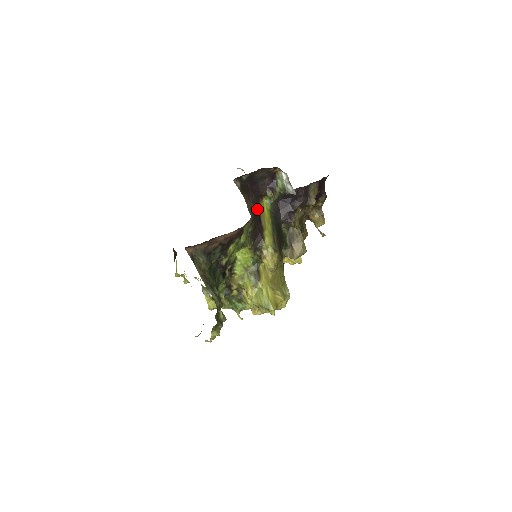
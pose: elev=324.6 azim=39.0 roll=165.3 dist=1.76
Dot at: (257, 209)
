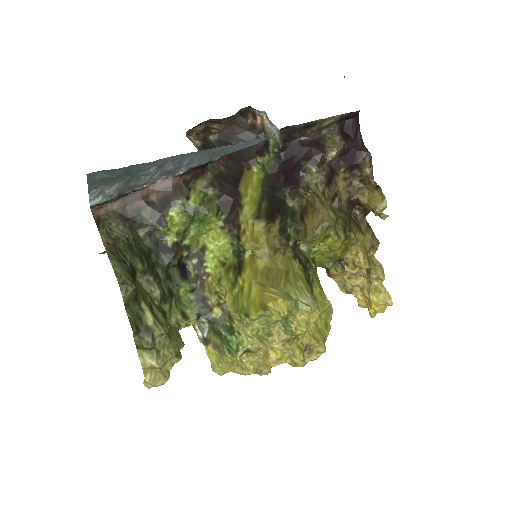
Dot at: (234, 174)
